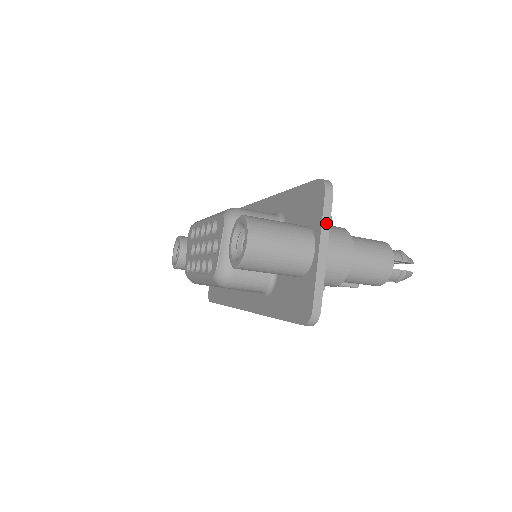
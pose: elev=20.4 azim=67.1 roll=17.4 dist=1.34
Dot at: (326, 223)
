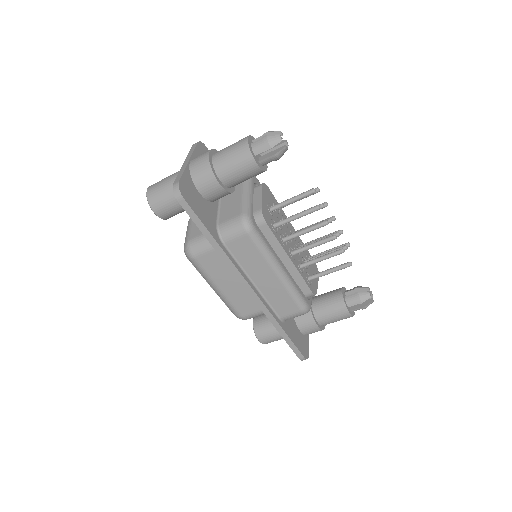
Dot at: (191, 153)
